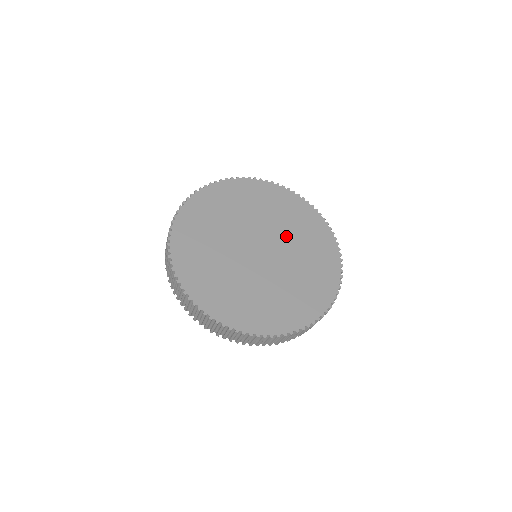
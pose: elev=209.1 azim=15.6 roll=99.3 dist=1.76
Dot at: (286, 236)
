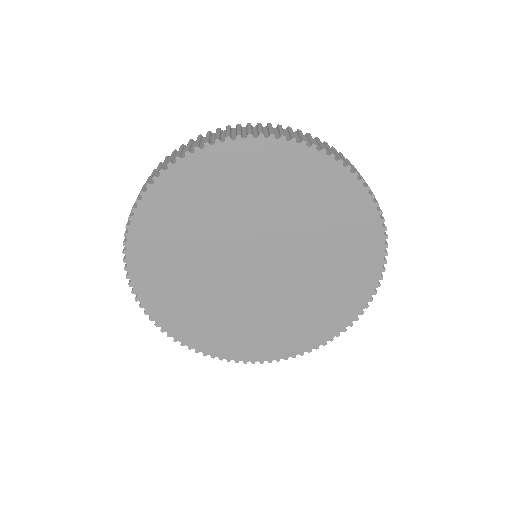
Dot at: (305, 247)
